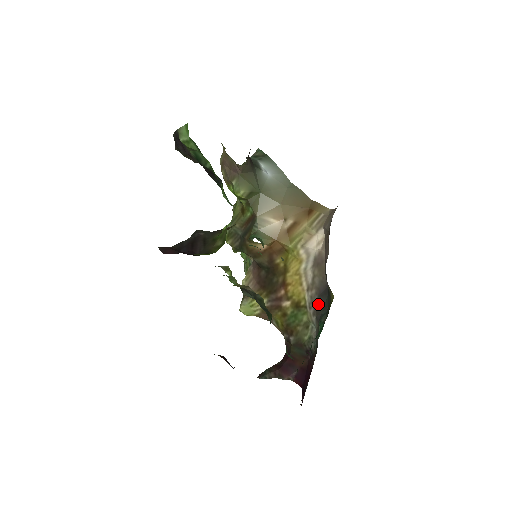
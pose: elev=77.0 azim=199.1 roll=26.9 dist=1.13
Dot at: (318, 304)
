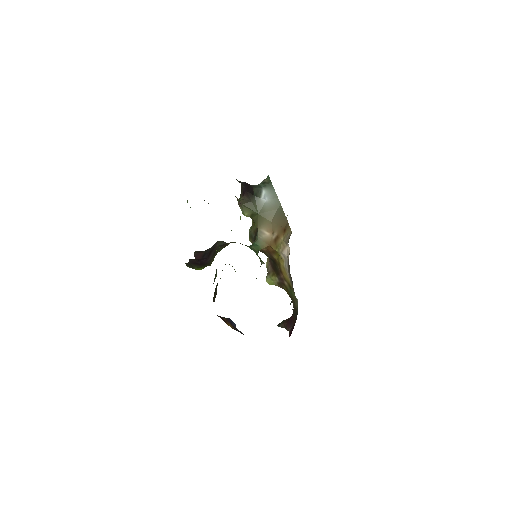
Dot at: occluded
